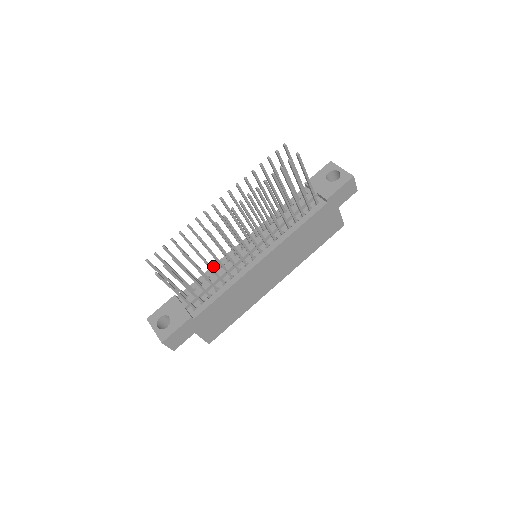
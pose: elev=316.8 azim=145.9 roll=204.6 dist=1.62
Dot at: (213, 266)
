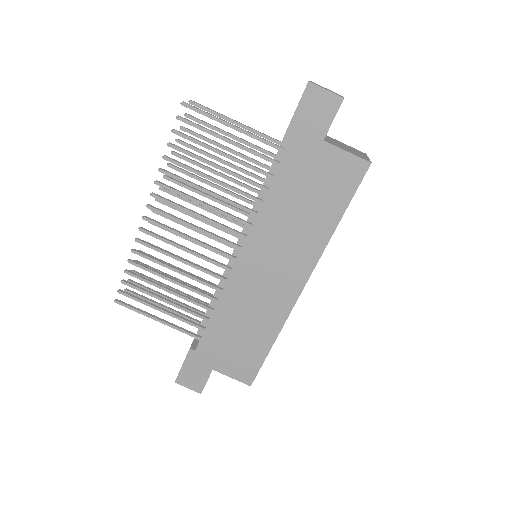
Dot at: occluded
